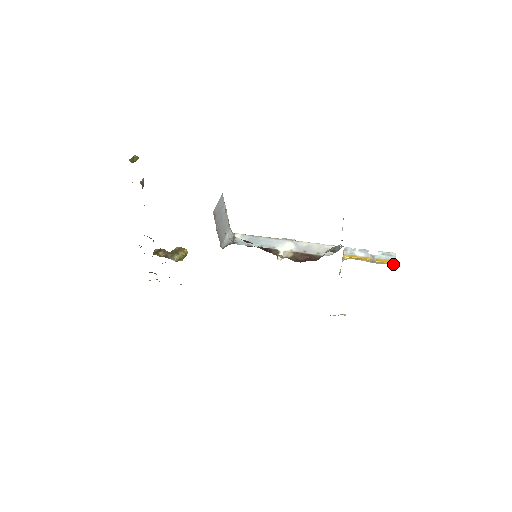
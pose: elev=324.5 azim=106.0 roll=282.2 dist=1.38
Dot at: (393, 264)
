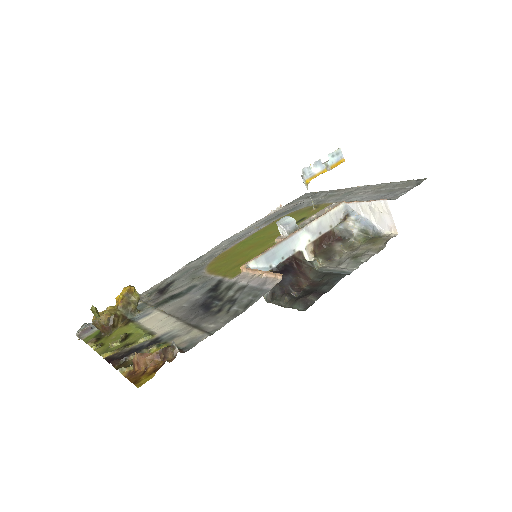
Dot at: (341, 161)
